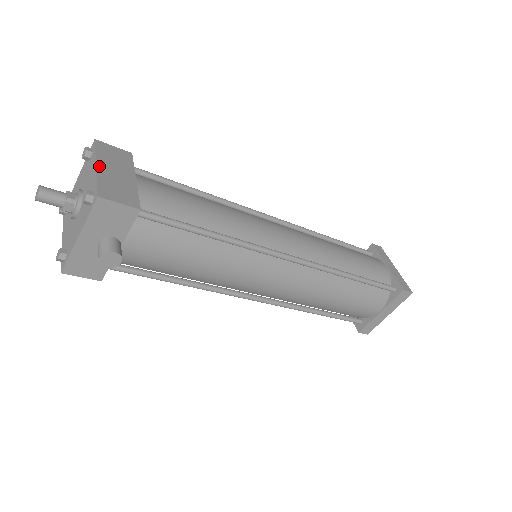
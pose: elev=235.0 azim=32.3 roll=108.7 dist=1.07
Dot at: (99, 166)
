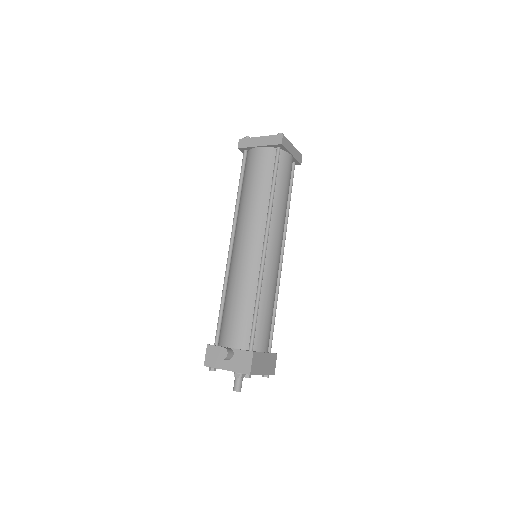
Dot at: (263, 373)
